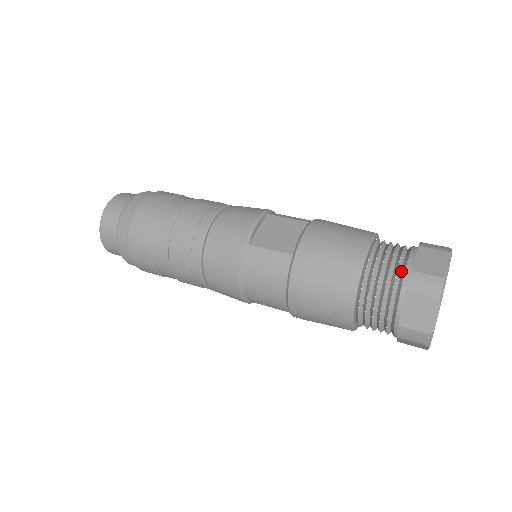
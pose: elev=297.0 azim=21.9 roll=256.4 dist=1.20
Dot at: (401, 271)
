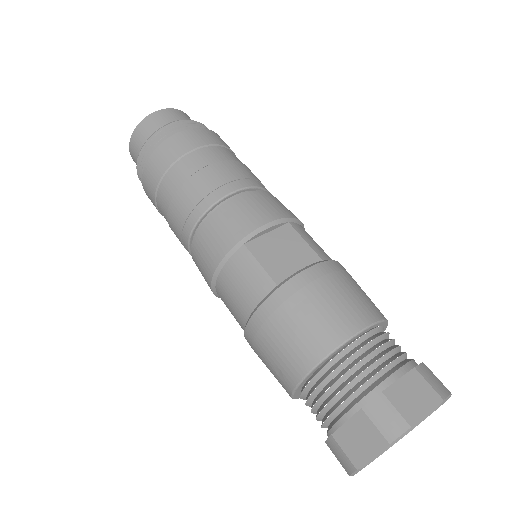
Dot at: (374, 382)
